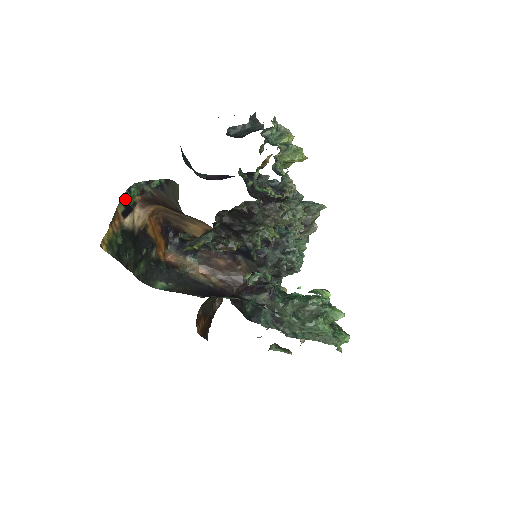
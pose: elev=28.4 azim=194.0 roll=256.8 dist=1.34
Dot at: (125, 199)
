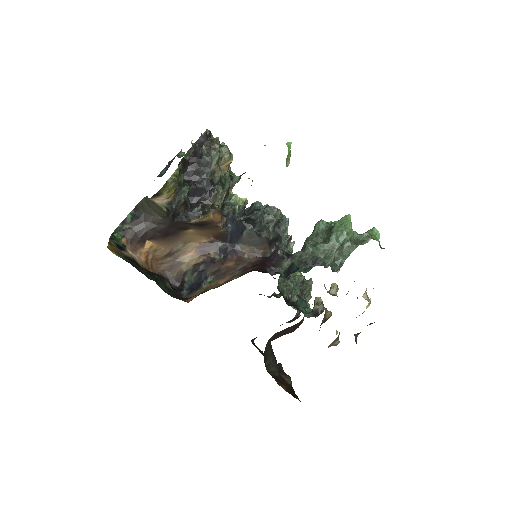
Dot at: (113, 241)
